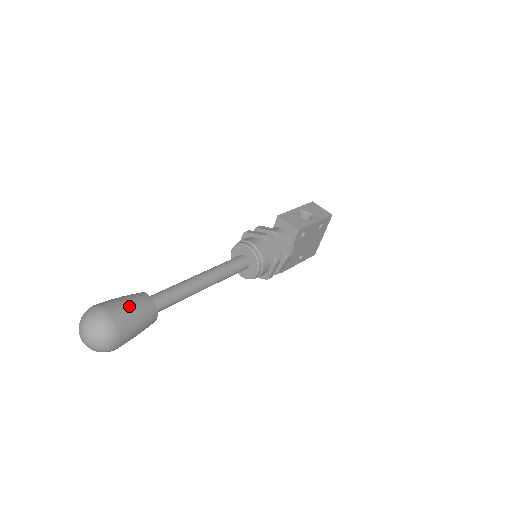
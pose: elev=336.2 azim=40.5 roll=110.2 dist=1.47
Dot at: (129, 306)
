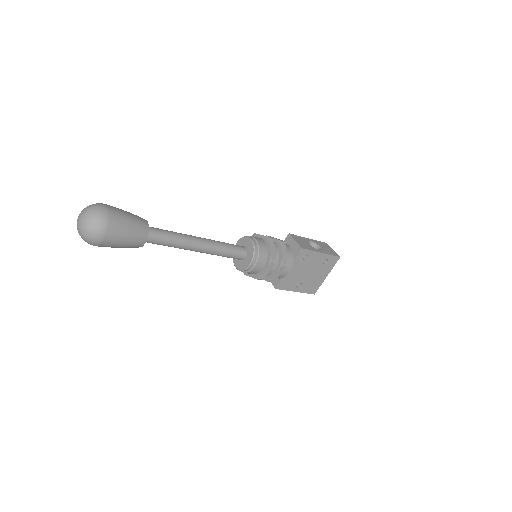
Dot at: (127, 215)
